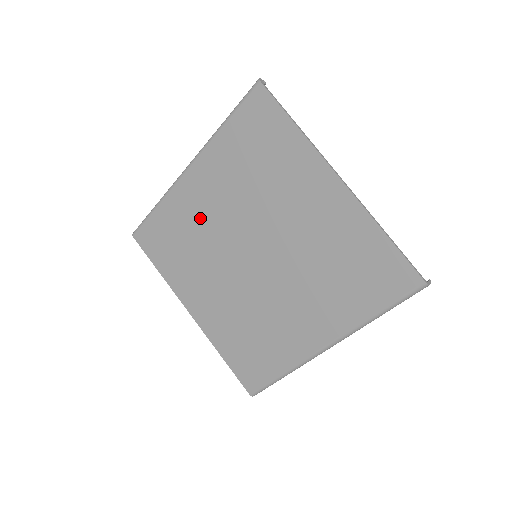
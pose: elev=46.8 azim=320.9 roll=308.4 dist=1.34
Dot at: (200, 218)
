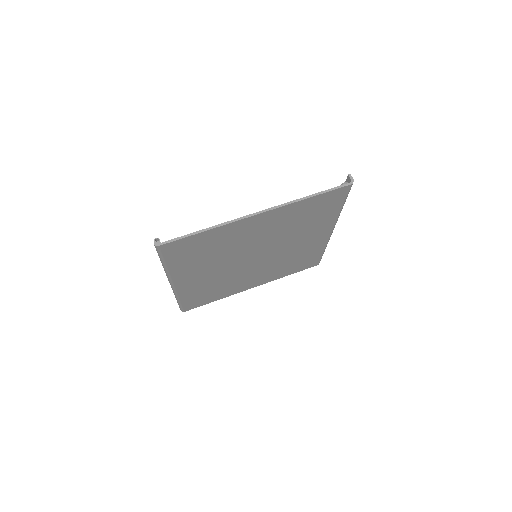
Dot at: (208, 281)
